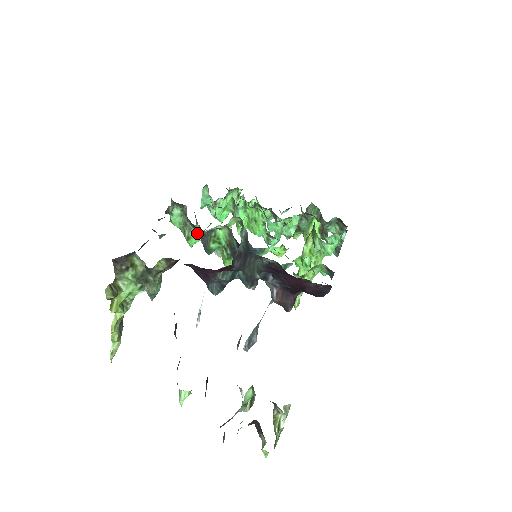
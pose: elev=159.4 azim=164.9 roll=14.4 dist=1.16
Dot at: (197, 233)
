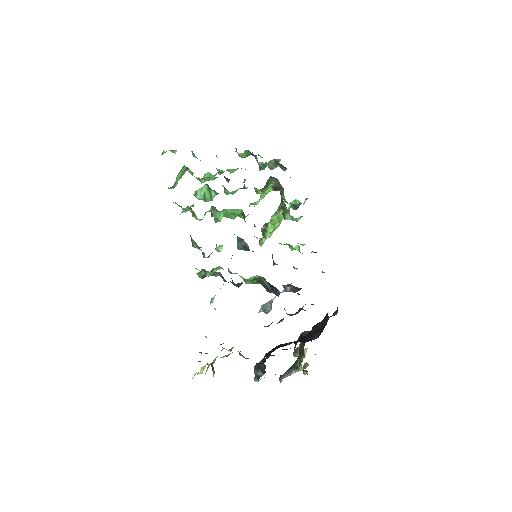
Dot at: (217, 269)
